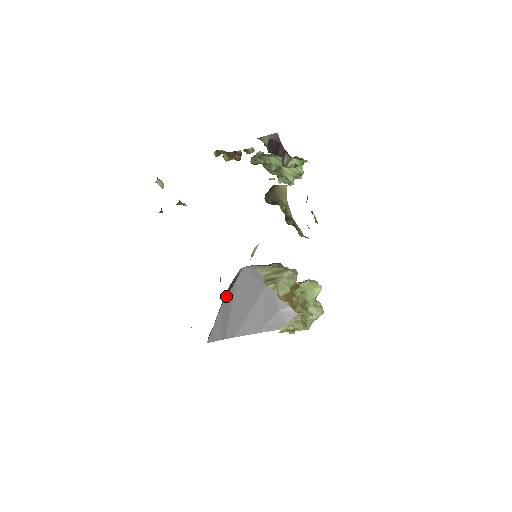
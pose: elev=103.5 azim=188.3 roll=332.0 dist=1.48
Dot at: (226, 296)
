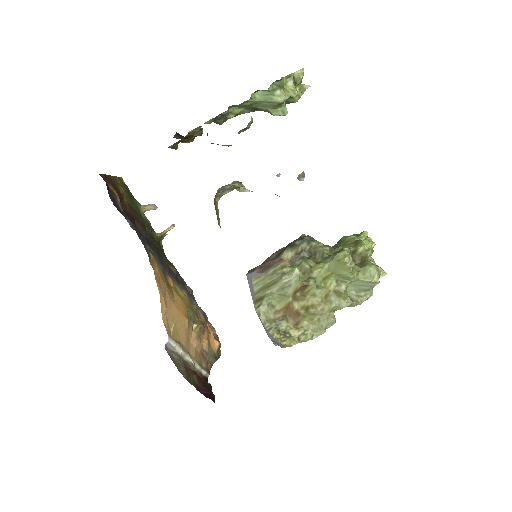
Dot at: occluded
